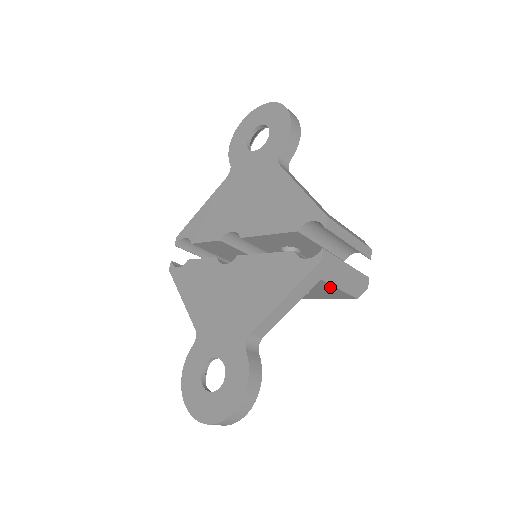
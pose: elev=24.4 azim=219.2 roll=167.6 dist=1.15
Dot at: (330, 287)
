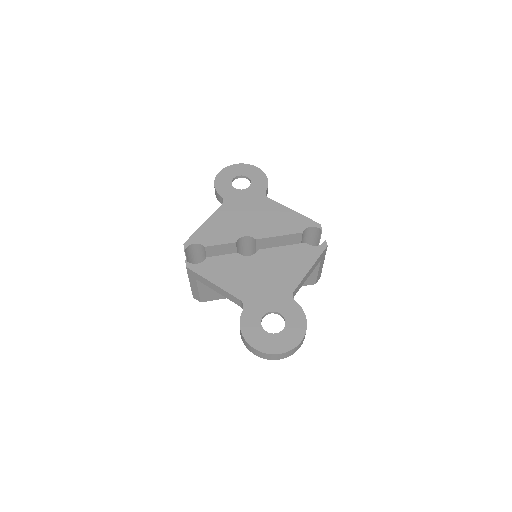
Dot at: (315, 270)
